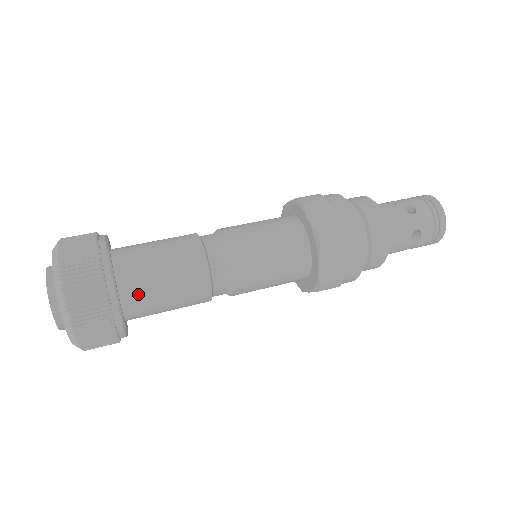
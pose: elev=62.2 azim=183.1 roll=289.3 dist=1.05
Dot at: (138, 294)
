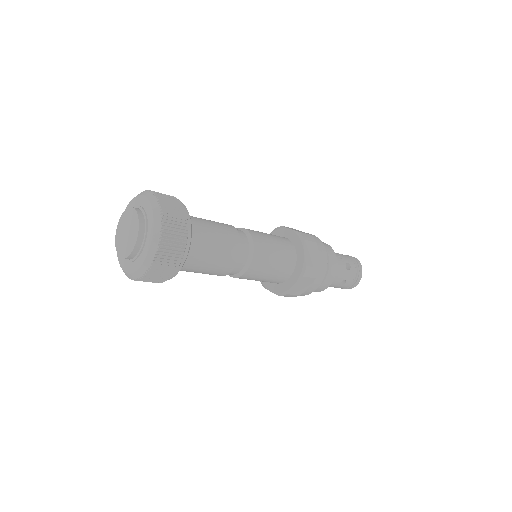
Dot at: (192, 259)
